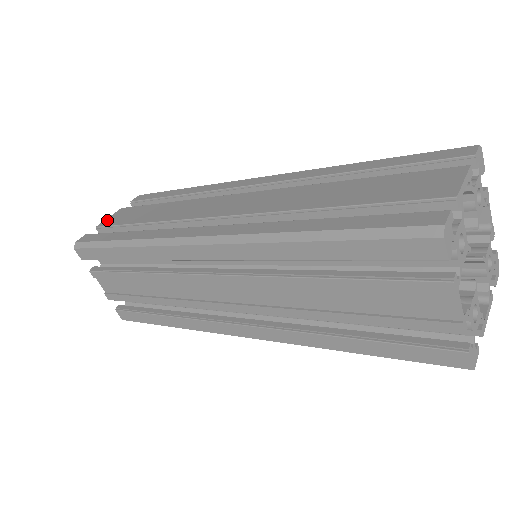
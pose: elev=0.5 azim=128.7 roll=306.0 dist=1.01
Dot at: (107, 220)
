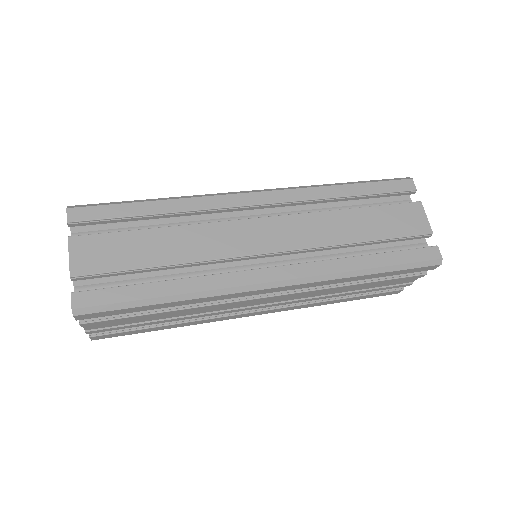
Dot at: (76, 263)
